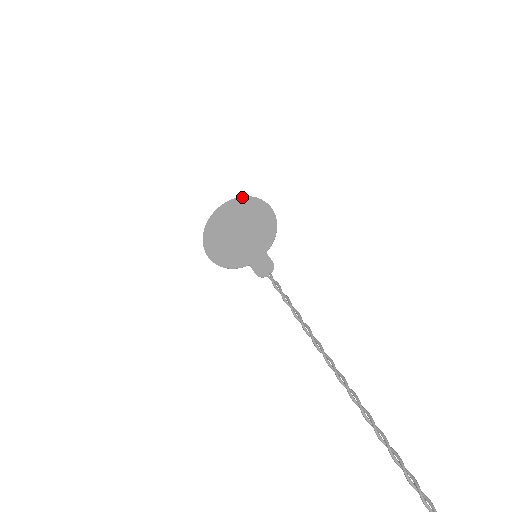
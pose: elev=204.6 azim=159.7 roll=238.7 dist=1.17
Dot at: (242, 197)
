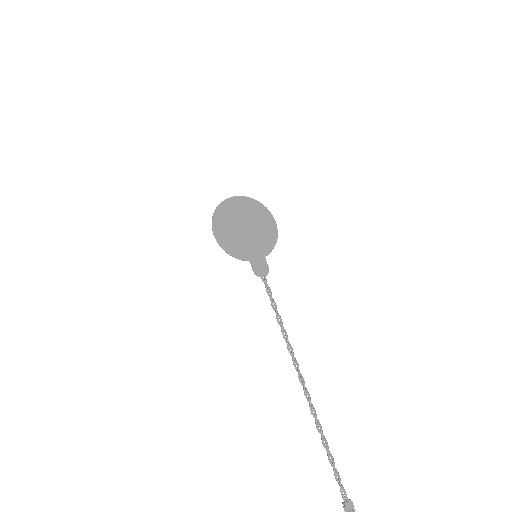
Dot at: (254, 199)
